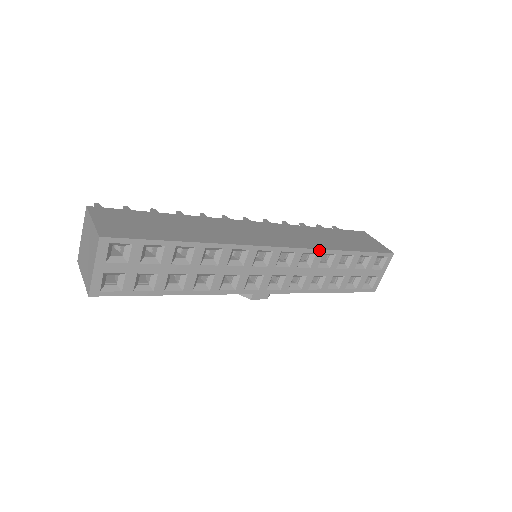
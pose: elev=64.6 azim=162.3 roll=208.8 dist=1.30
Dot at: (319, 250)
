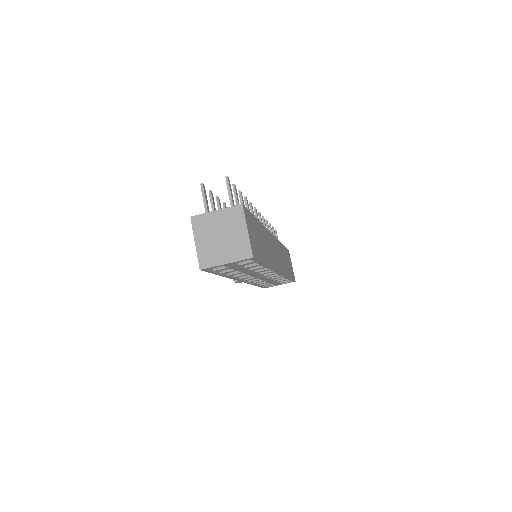
Dot at: (285, 276)
